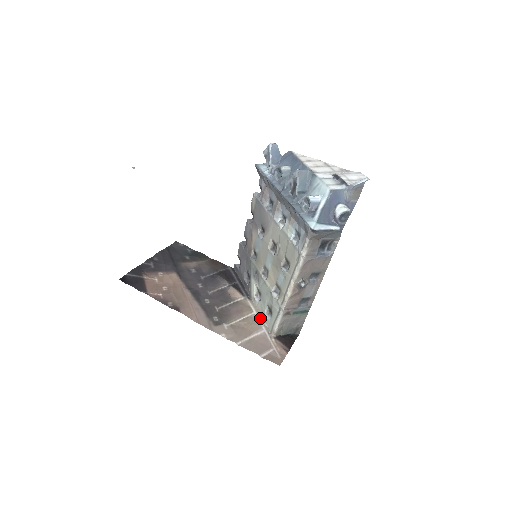
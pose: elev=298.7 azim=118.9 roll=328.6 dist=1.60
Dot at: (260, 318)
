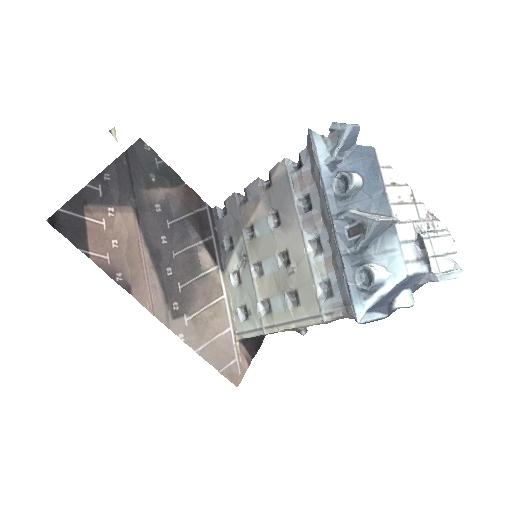
Dot at: (229, 307)
